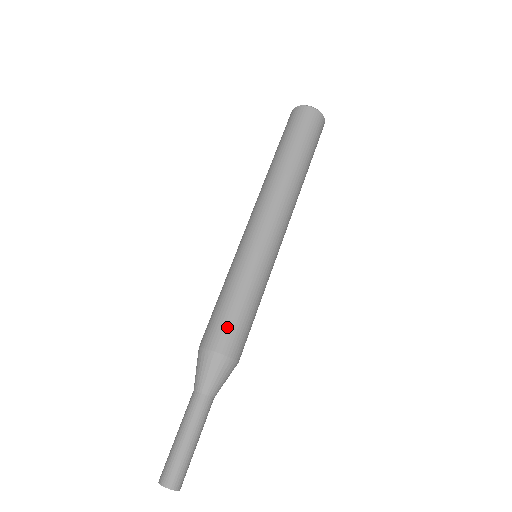
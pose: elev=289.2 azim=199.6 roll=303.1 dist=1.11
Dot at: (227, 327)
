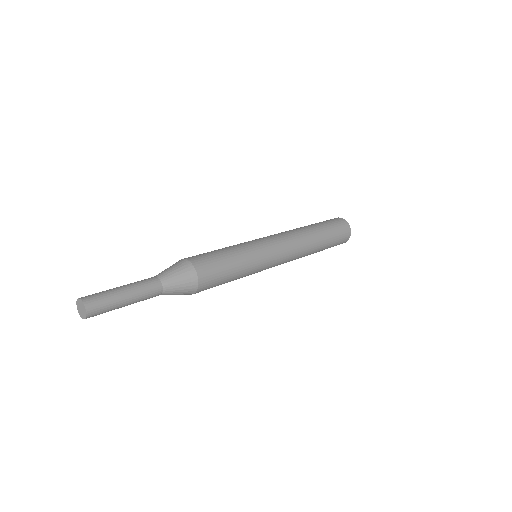
Dot at: occluded
